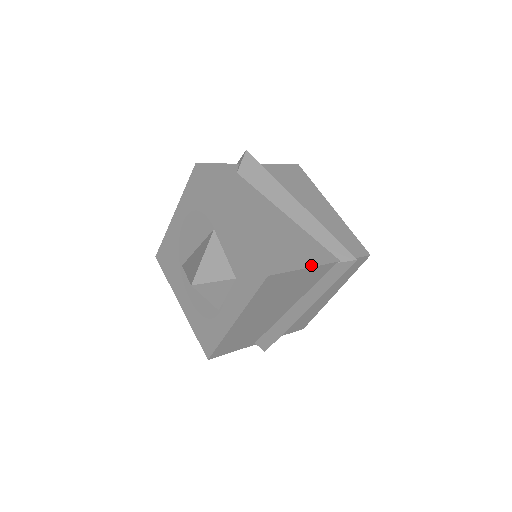
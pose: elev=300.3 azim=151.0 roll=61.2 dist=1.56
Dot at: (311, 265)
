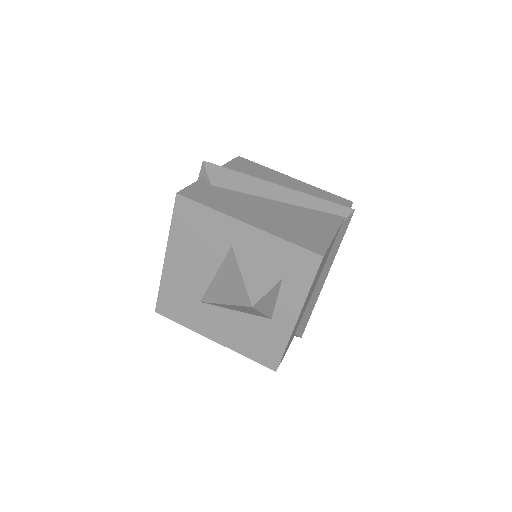
Dot at: (335, 231)
